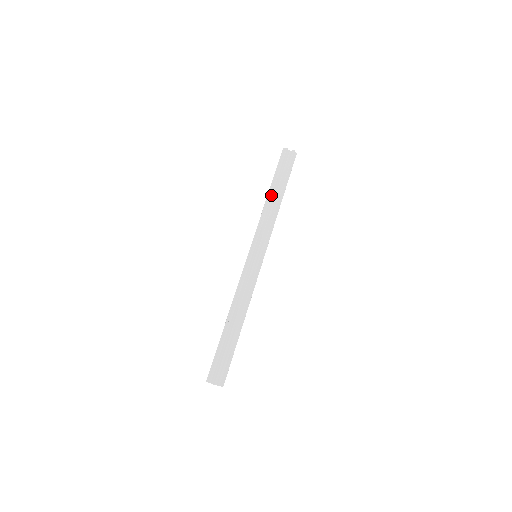
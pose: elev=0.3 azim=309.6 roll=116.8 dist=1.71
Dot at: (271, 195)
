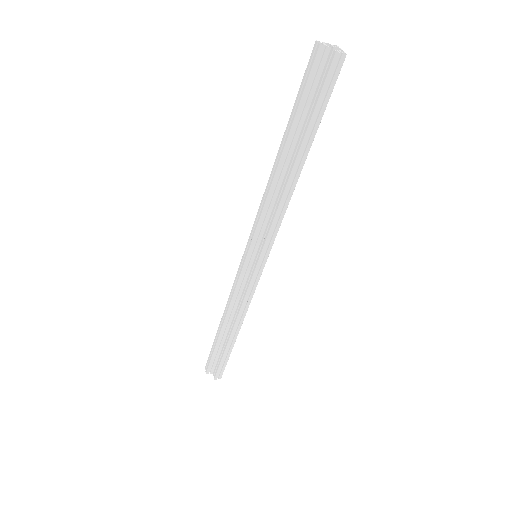
Dot at: (278, 163)
